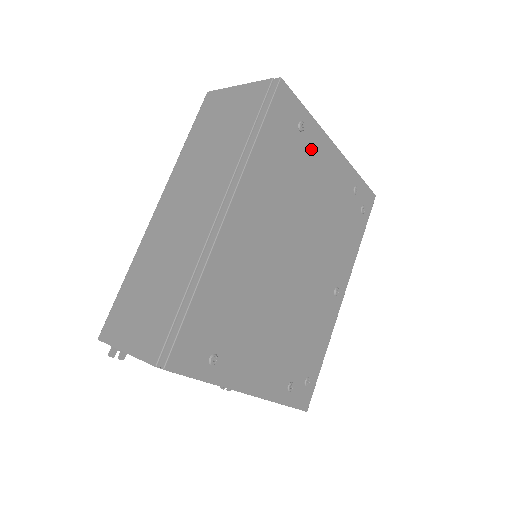
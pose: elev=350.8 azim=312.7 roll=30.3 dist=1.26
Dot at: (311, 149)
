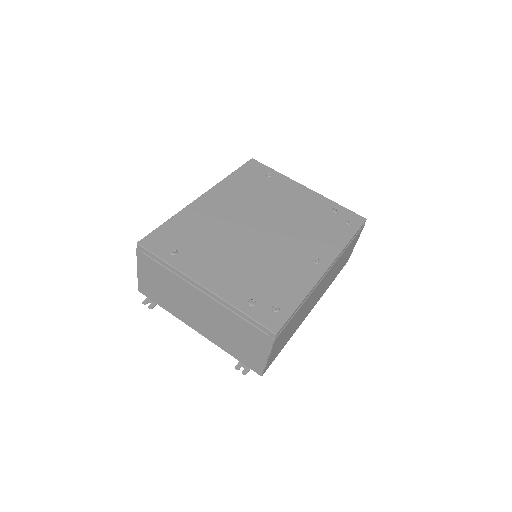
Dot at: (279, 185)
